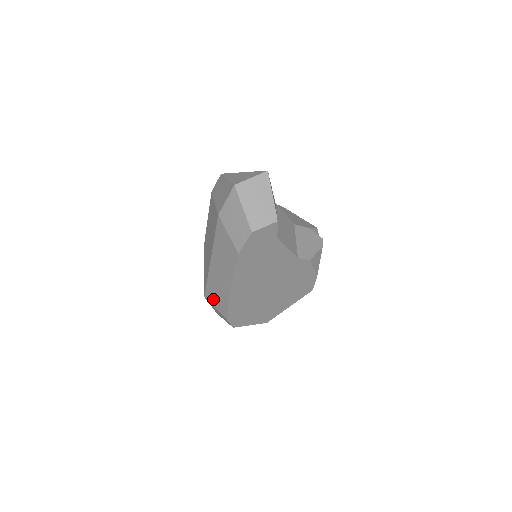
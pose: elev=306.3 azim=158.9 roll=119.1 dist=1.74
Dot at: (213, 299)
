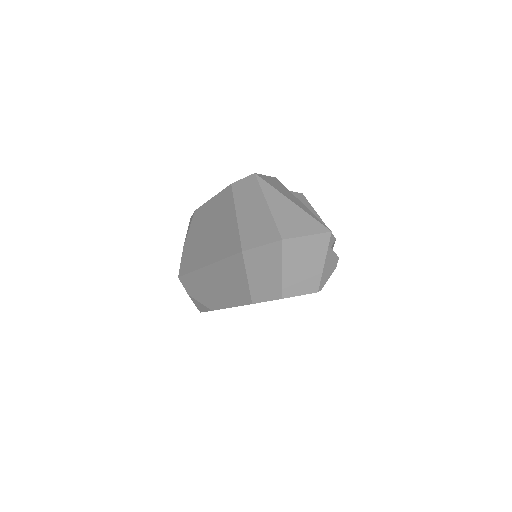
Dot at: (190, 291)
